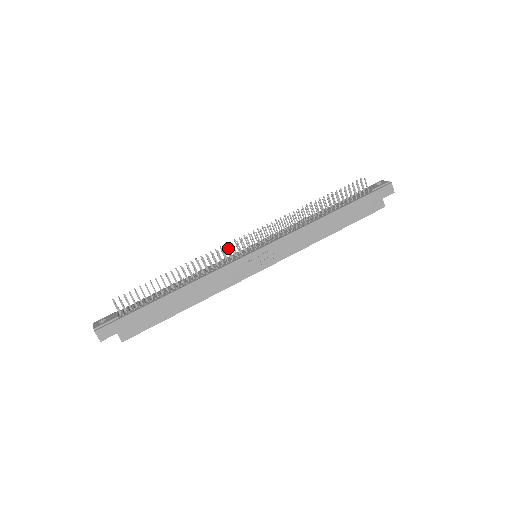
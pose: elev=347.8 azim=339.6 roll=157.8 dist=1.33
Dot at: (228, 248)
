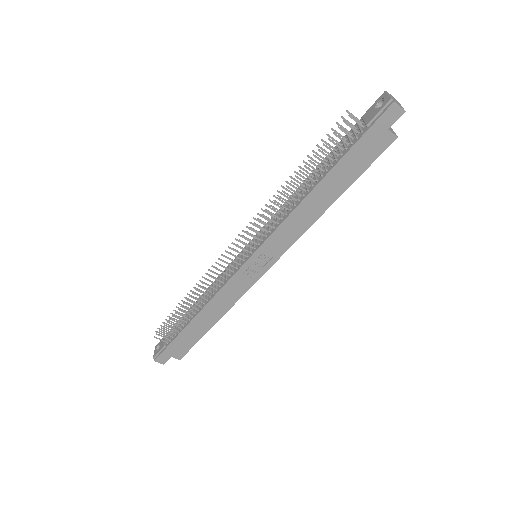
Dot at: (220, 265)
